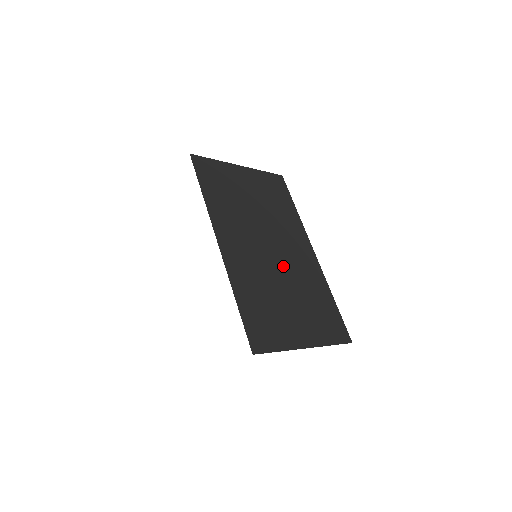
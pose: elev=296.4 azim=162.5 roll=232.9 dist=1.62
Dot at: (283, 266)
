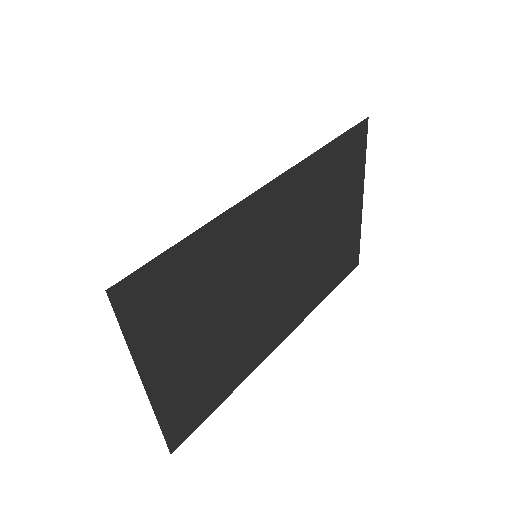
Dot at: (257, 301)
